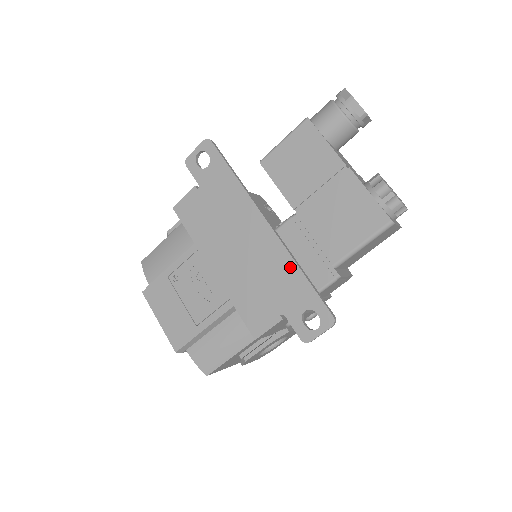
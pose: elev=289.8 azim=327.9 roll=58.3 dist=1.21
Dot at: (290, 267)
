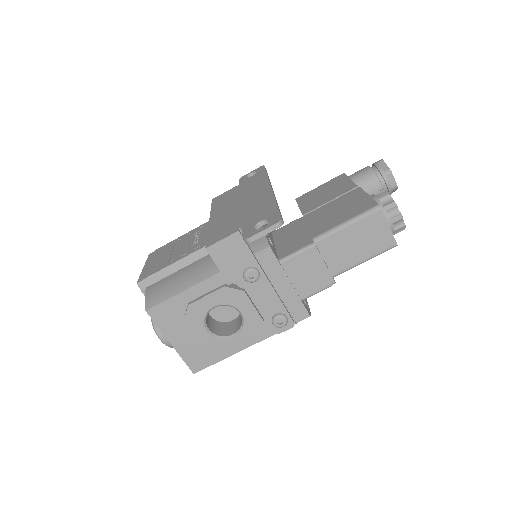
Dot at: (269, 202)
